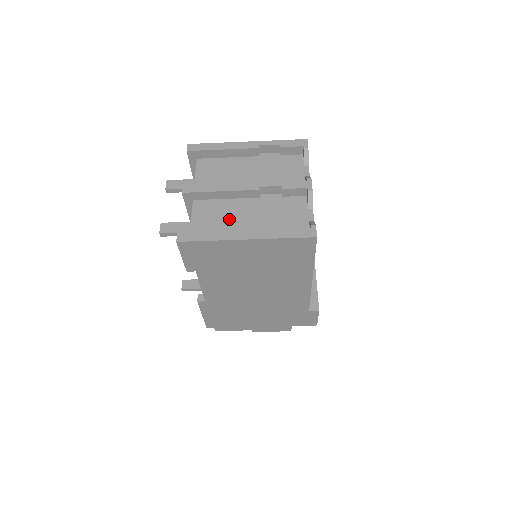
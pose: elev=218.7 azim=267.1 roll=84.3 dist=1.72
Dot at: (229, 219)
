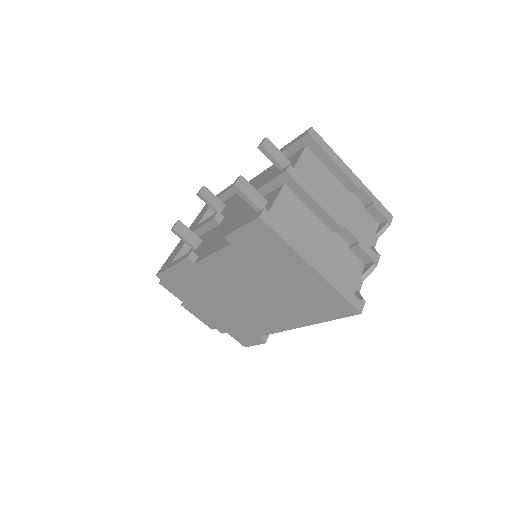
Dot at: (303, 231)
